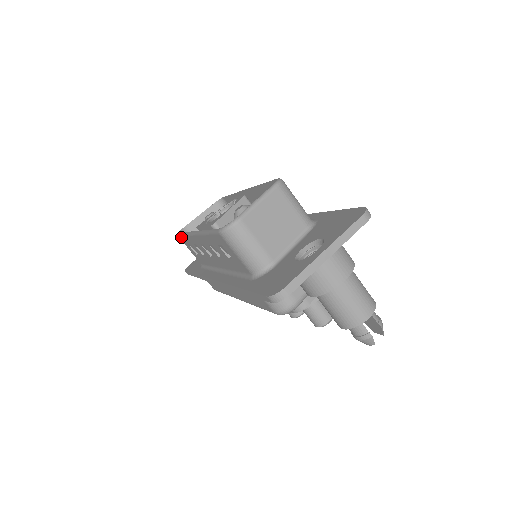
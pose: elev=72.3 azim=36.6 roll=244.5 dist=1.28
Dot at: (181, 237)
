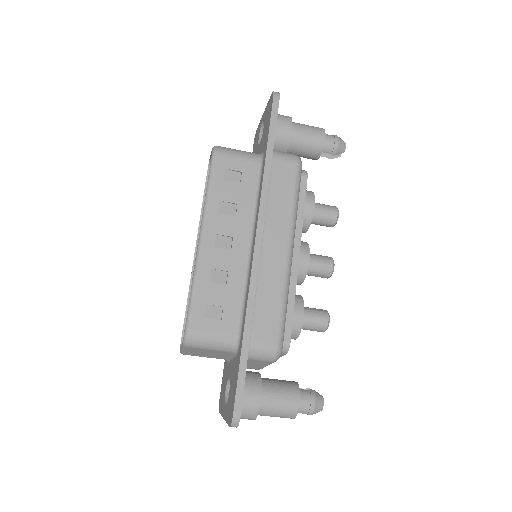
Dot at: occluded
